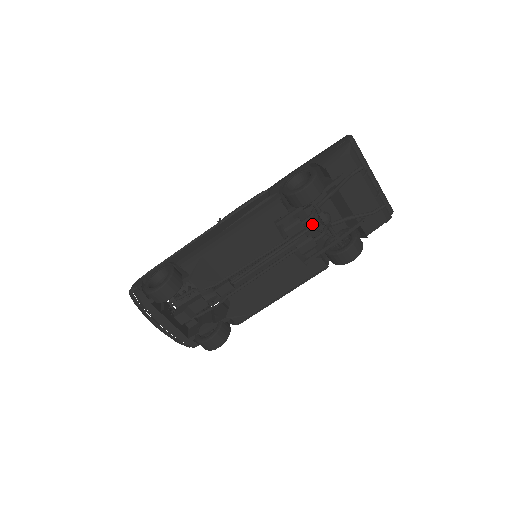
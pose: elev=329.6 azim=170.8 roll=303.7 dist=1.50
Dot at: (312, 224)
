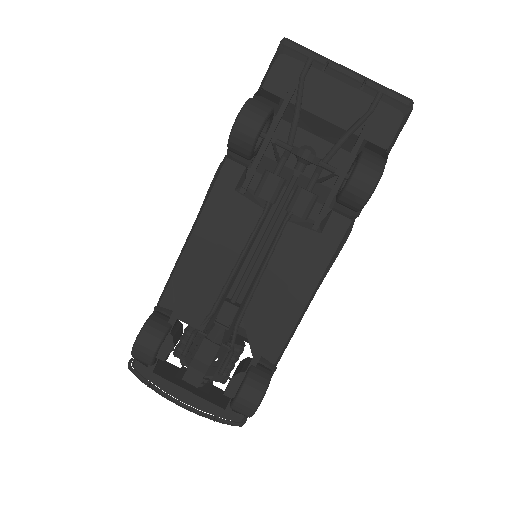
Dot at: occluded
